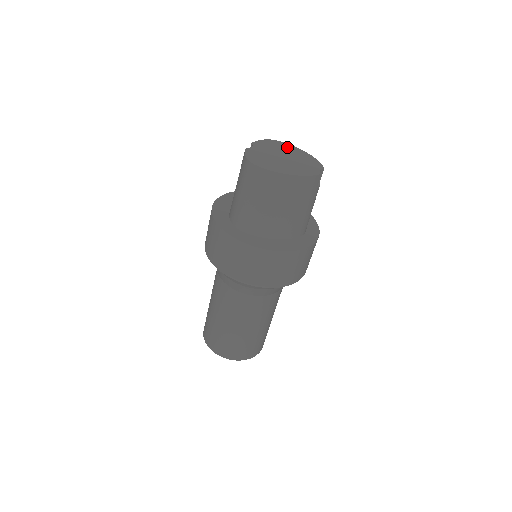
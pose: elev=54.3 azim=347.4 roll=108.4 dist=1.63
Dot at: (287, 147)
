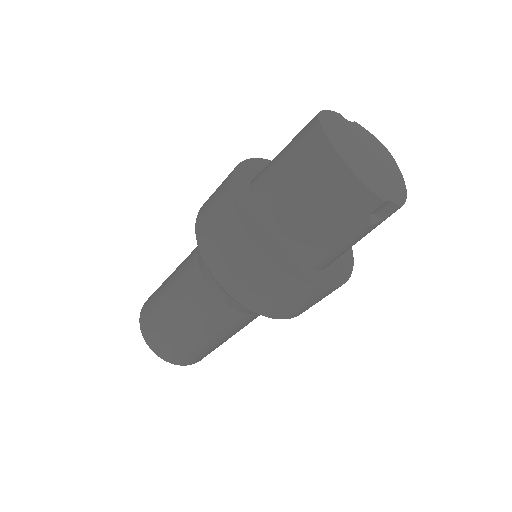
Dot at: (391, 163)
